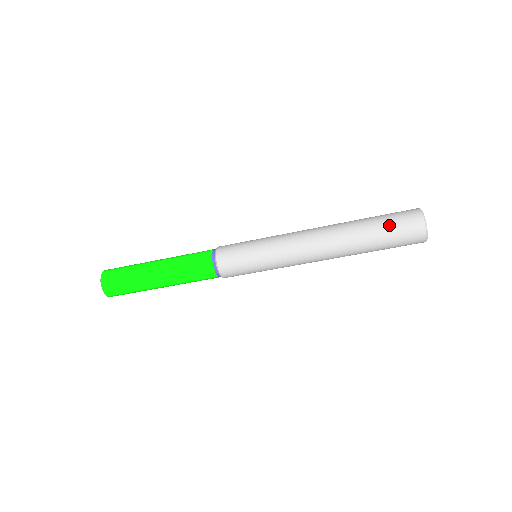
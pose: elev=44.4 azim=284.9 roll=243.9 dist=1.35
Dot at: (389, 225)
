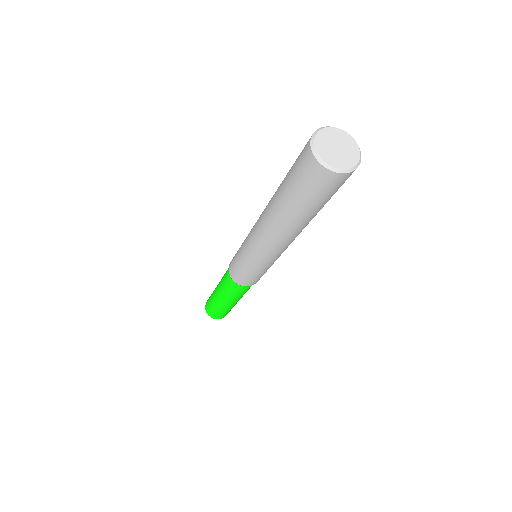
Dot at: (301, 193)
